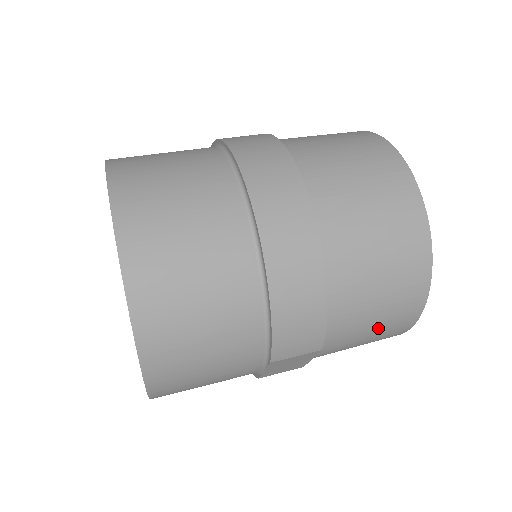
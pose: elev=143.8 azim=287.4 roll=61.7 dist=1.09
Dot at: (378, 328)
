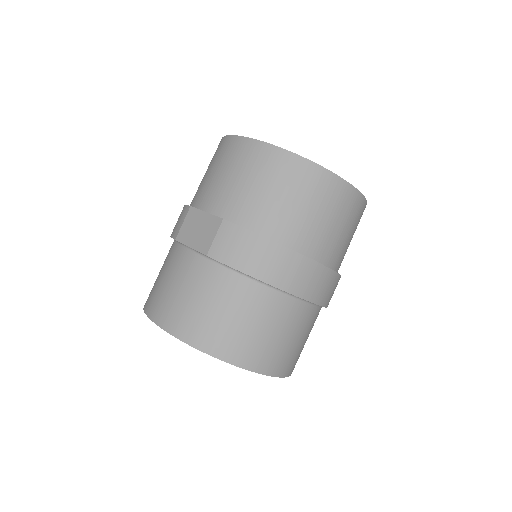
Dot at: occluded
